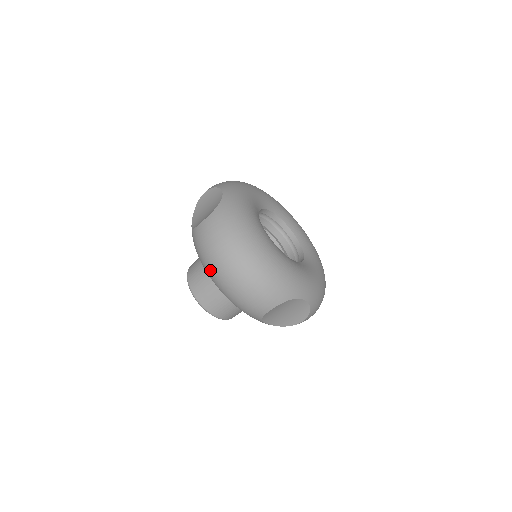
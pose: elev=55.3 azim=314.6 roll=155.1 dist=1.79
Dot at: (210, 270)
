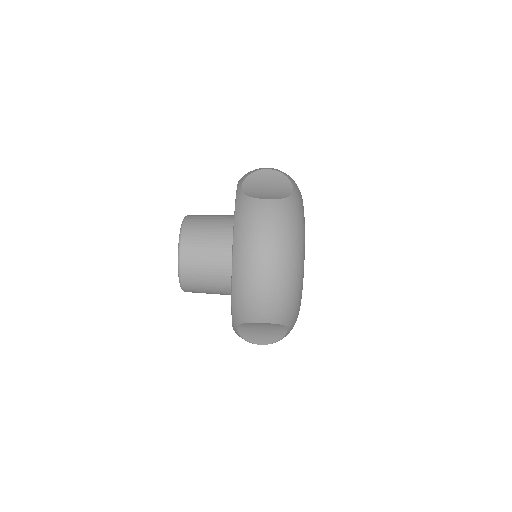
Dot at: (243, 248)
